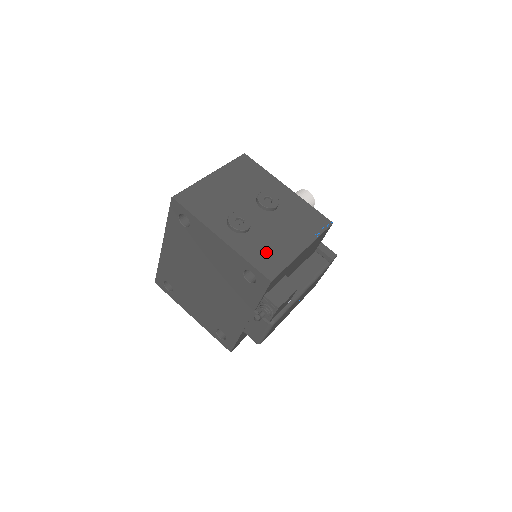
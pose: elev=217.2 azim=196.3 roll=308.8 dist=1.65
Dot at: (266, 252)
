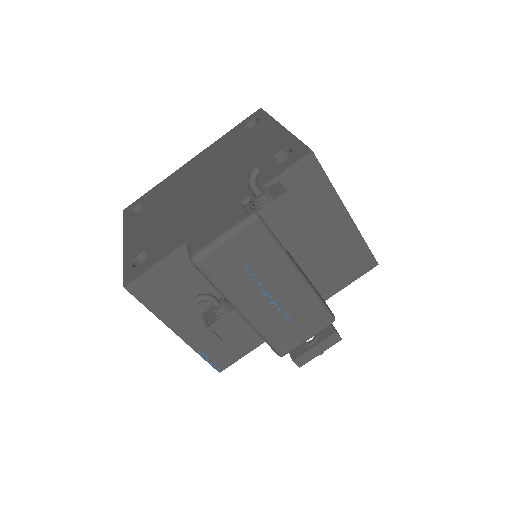
Dot at: occluded
